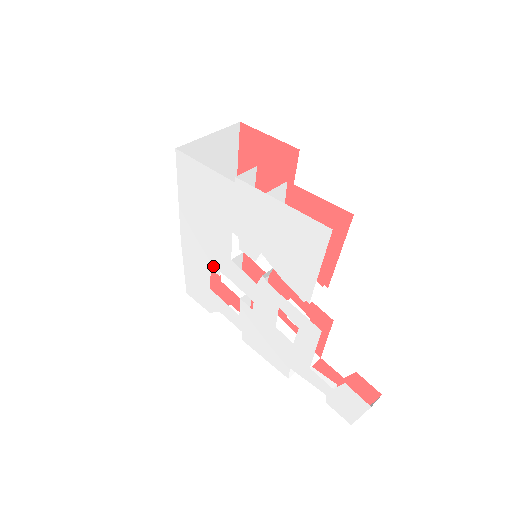
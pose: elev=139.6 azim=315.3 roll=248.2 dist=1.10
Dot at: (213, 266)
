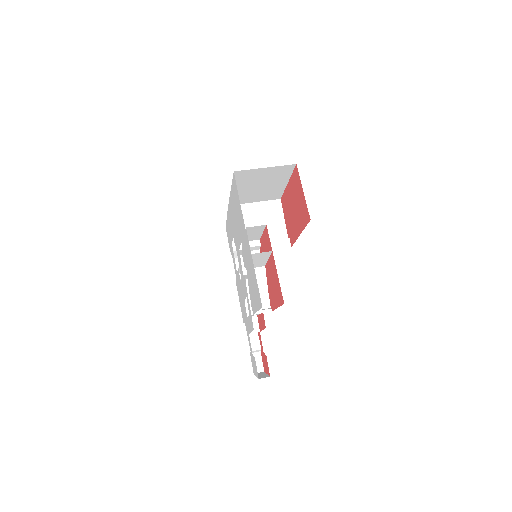
Dot at: (234, 239)
